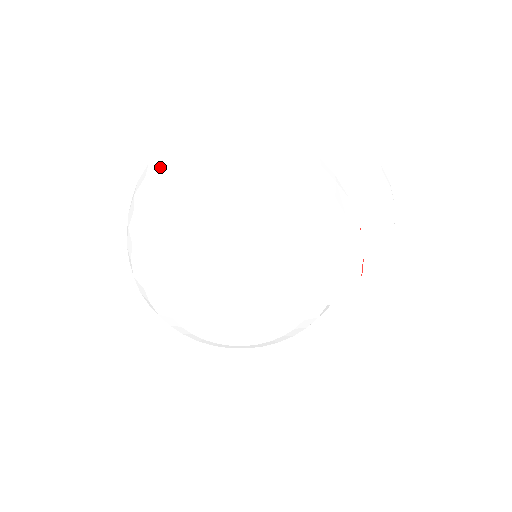
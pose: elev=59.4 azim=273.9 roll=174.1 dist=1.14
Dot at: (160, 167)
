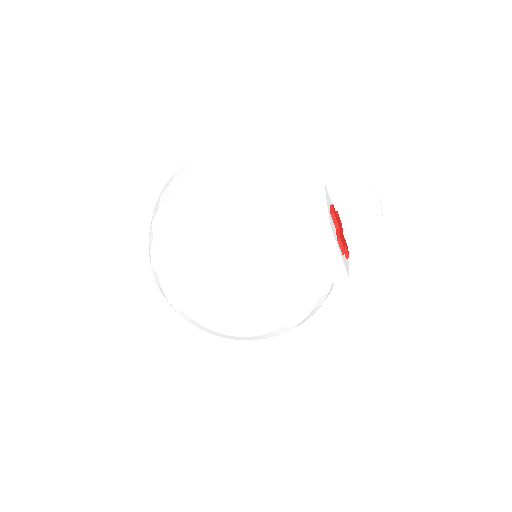
Dot at: (159, 201)
